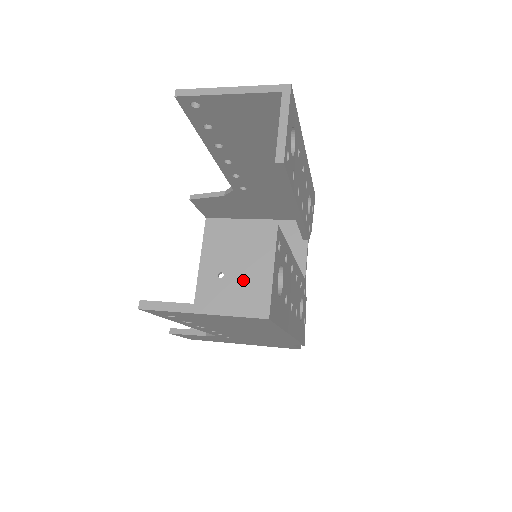
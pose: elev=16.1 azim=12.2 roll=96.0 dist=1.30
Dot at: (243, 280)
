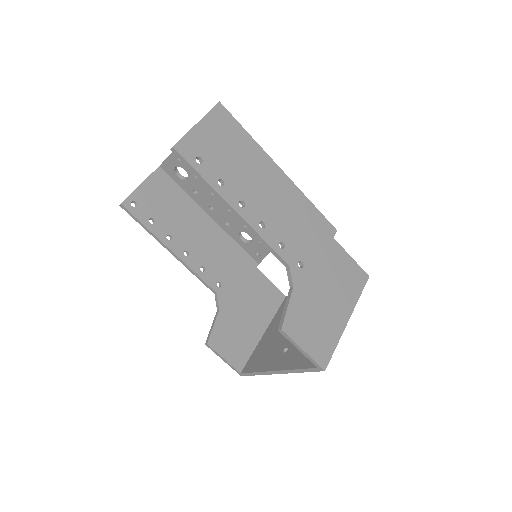
Dot at: occluded
